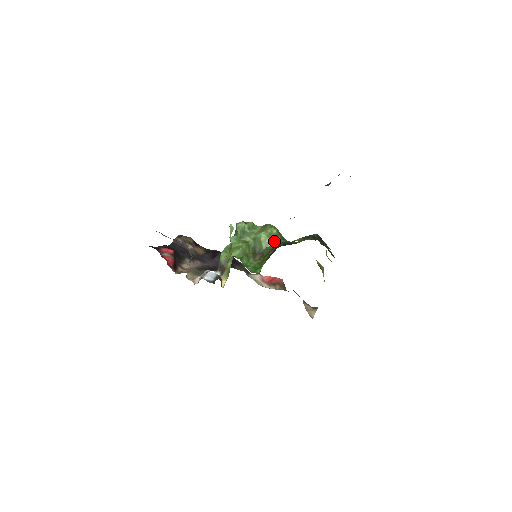
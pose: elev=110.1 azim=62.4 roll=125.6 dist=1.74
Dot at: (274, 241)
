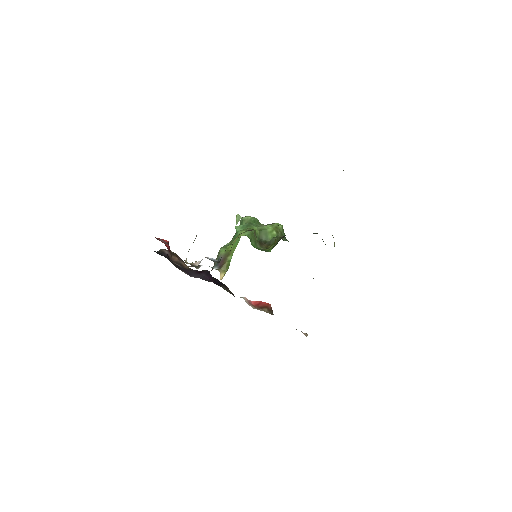
Dot at: (280, 235)
